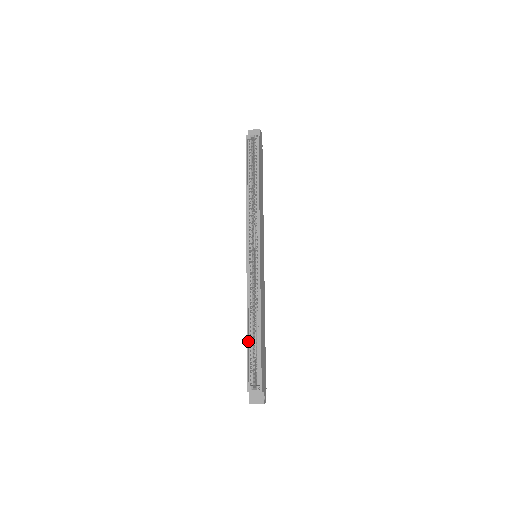
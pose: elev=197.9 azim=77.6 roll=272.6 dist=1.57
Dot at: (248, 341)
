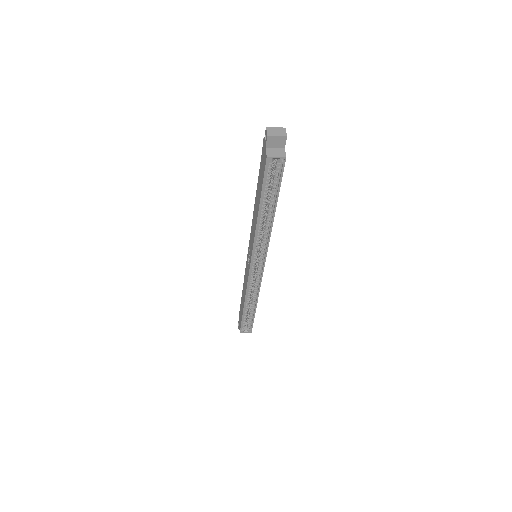
Dot at: (244, 313)
